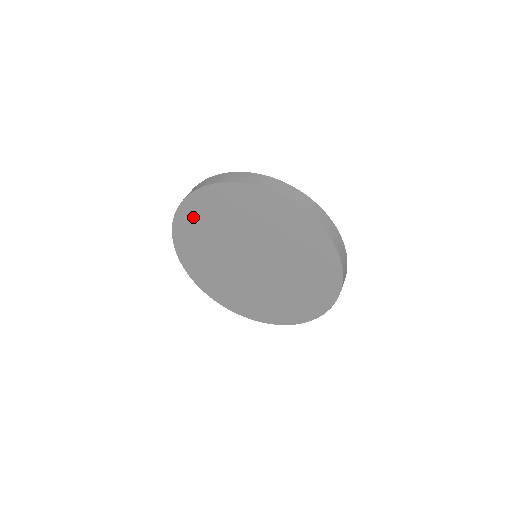
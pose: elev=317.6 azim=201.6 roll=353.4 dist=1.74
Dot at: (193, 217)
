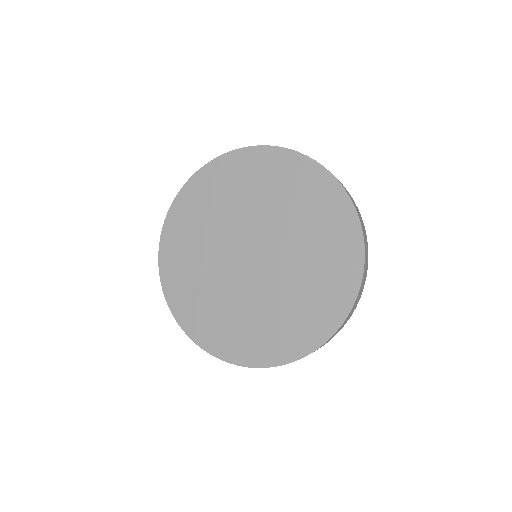
Dot at: (240, 169)
